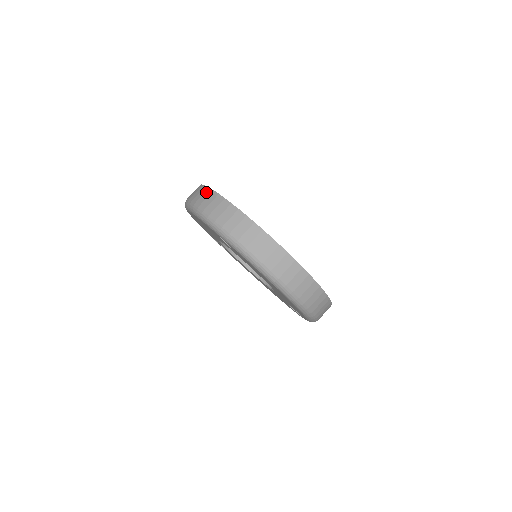
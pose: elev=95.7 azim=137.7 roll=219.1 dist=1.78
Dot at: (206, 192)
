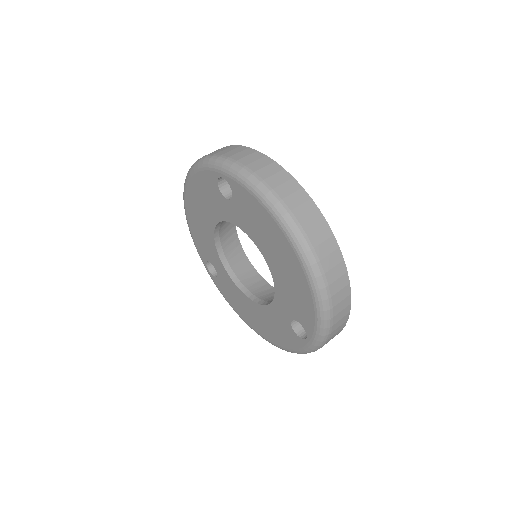
Dot at: occluded
